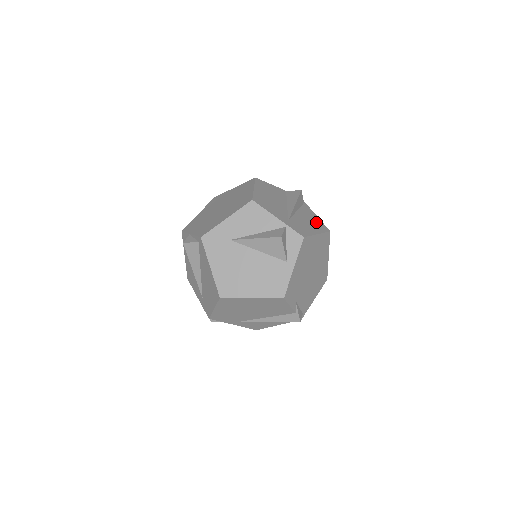
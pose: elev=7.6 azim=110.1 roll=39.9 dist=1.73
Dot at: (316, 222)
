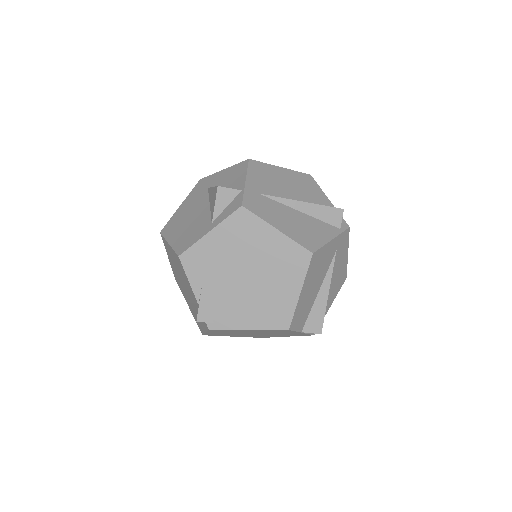
Dot at: (309, 235)
